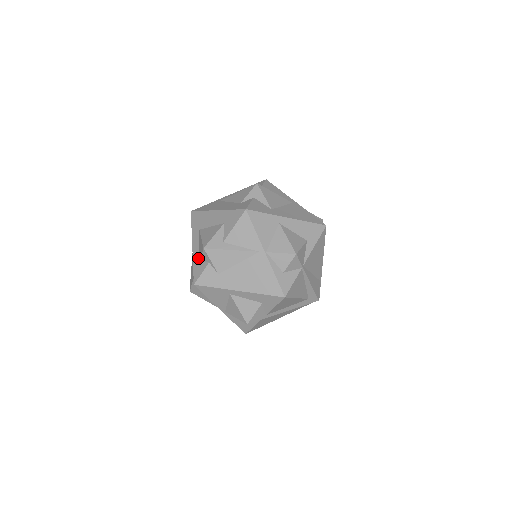
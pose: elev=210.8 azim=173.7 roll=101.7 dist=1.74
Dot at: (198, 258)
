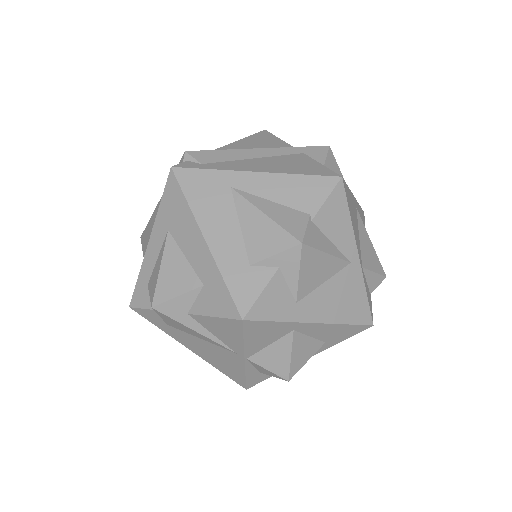
Dot at: (148, 278)
